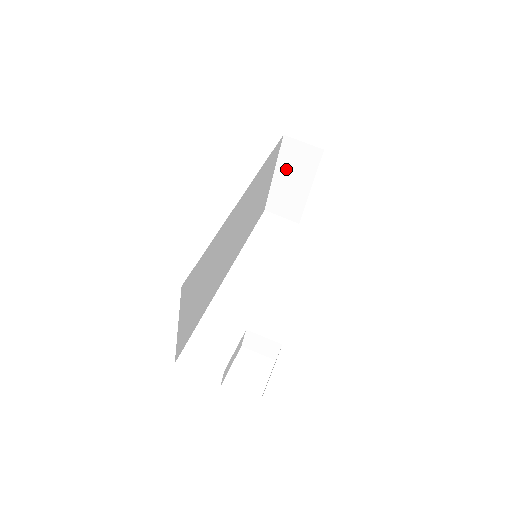
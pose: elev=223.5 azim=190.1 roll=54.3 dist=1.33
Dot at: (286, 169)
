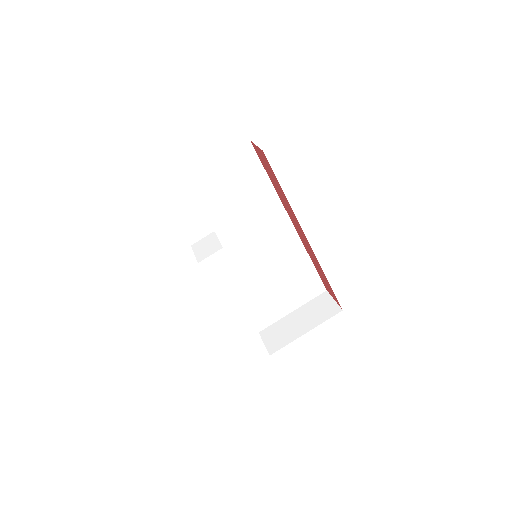
Dot at: (305, 311)
